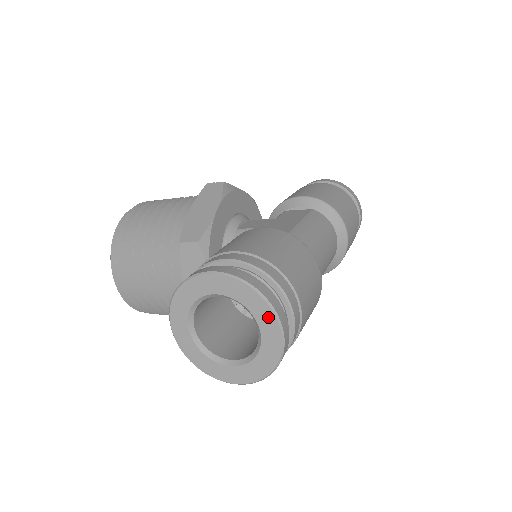
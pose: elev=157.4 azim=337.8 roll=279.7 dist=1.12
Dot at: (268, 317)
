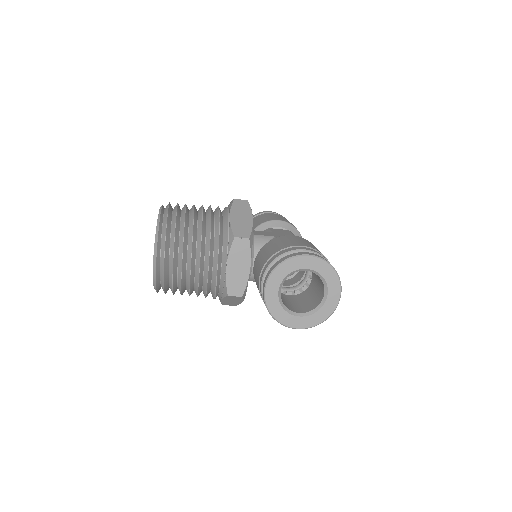
Dot at: (336, 285)
